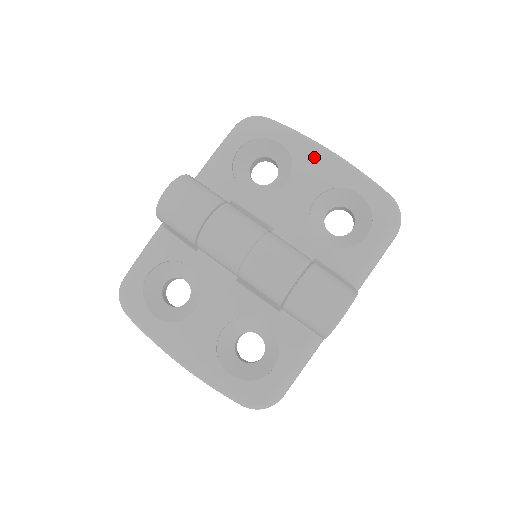
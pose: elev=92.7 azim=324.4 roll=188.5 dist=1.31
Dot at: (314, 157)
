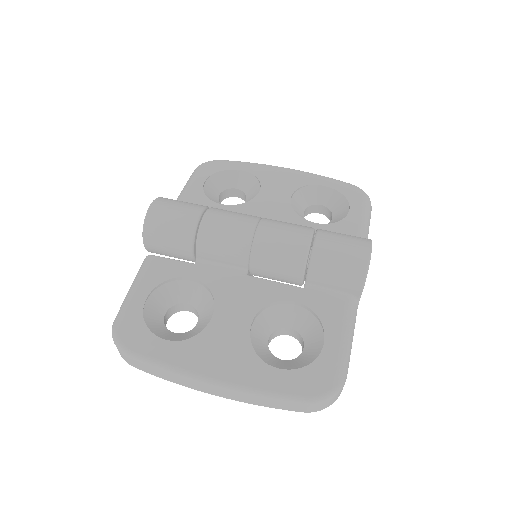
Dot at: (274, 172)
